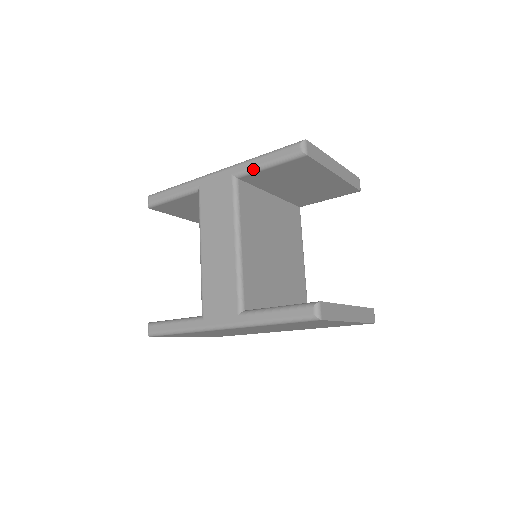
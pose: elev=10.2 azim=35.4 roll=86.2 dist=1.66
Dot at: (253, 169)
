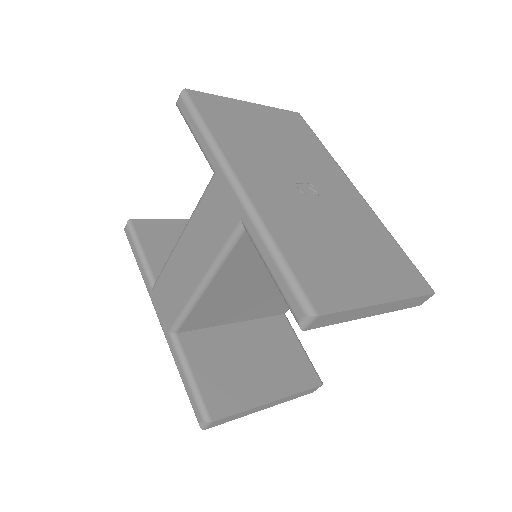
Dot at: (258, 251)
